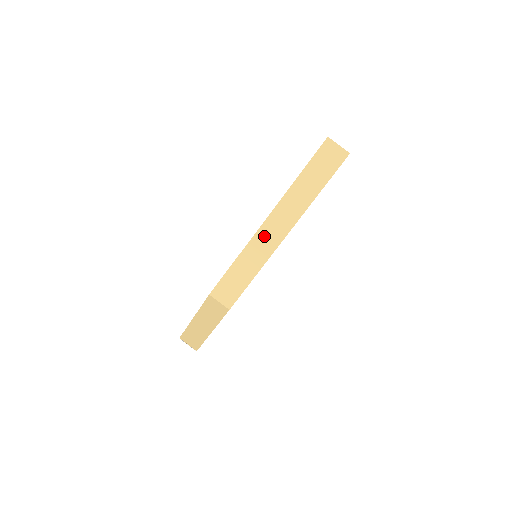
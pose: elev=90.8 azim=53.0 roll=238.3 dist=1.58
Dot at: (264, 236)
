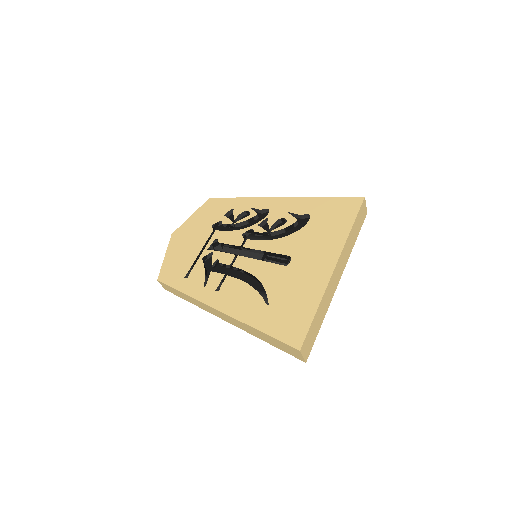
Dot at: (203, 305)
